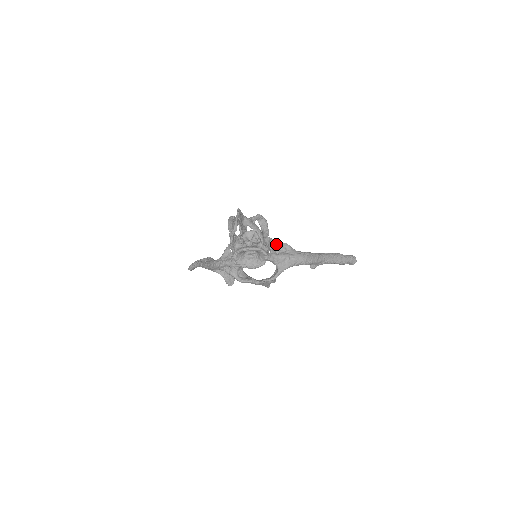
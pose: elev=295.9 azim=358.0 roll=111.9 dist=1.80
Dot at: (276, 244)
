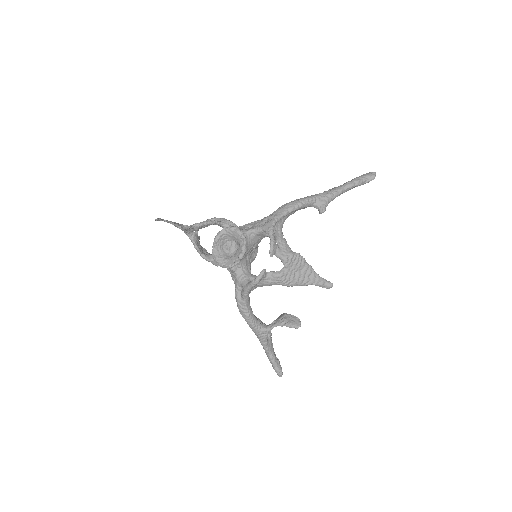
Dot at: (252, 225)
